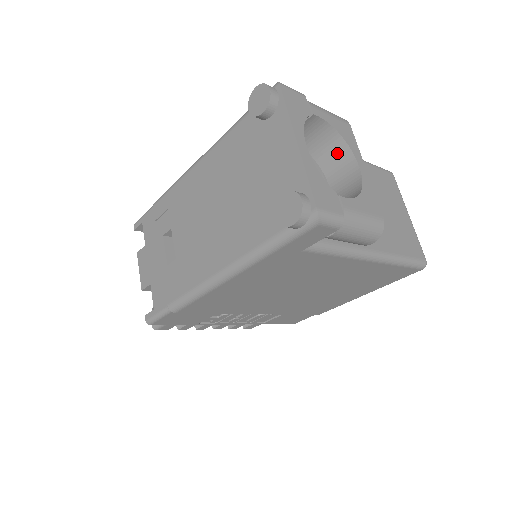
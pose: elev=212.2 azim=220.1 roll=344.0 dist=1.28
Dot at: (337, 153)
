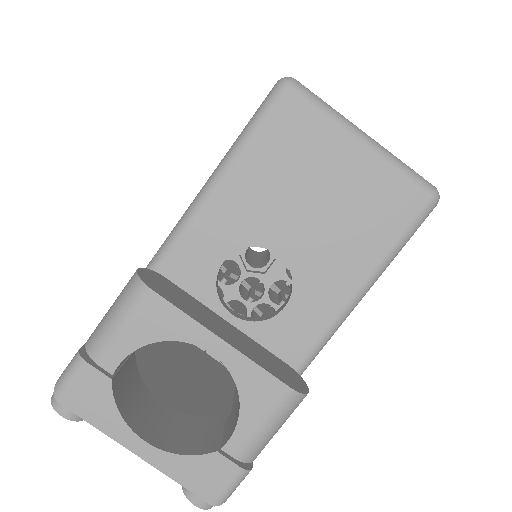
Dot at: occluded
